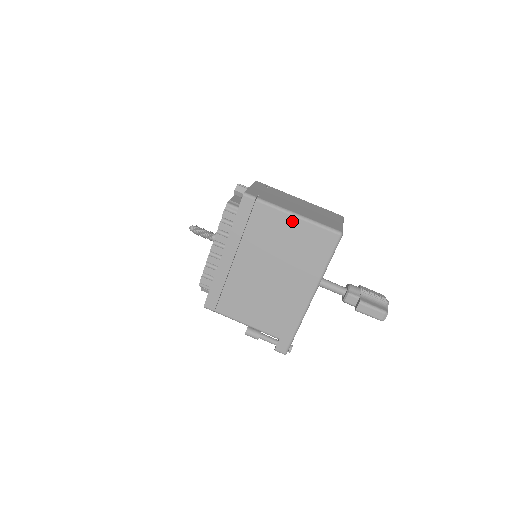
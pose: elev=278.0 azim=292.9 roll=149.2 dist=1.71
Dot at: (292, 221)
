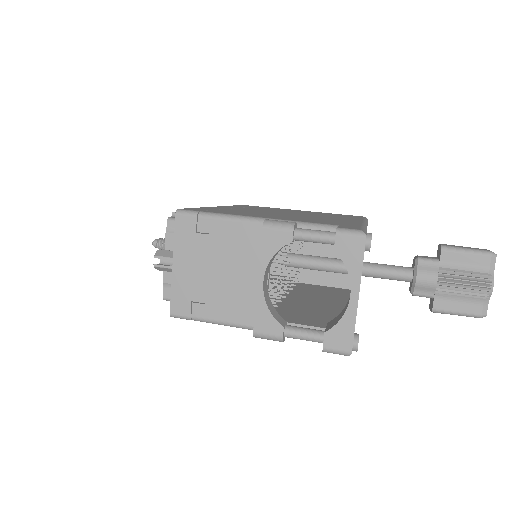
Dot at: occluded
